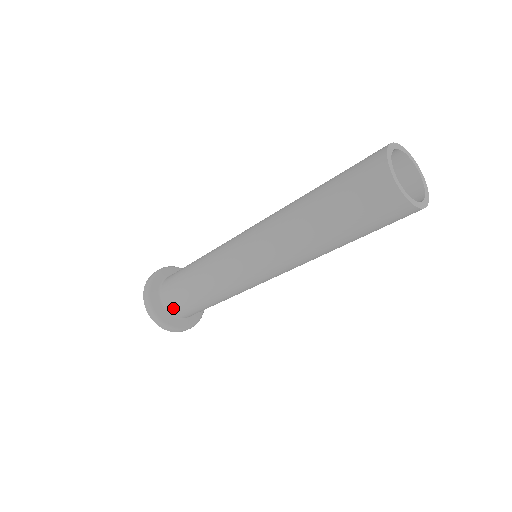
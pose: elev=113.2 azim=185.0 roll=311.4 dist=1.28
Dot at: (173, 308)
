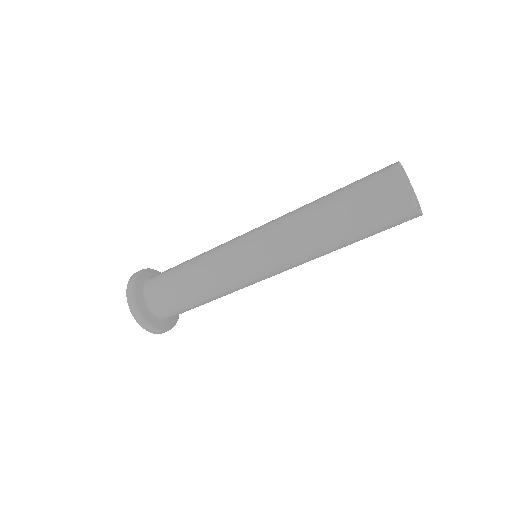
Dot at: (152, 287)
